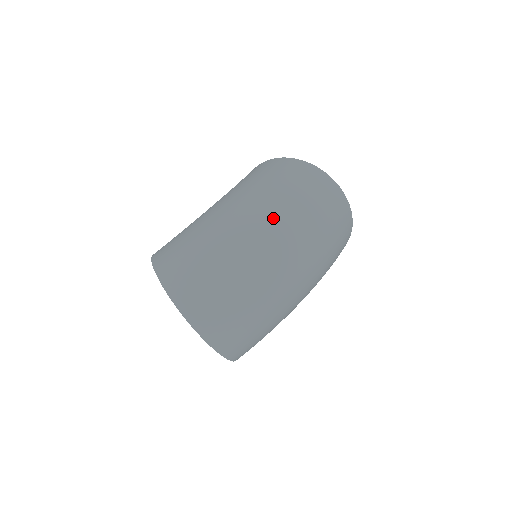
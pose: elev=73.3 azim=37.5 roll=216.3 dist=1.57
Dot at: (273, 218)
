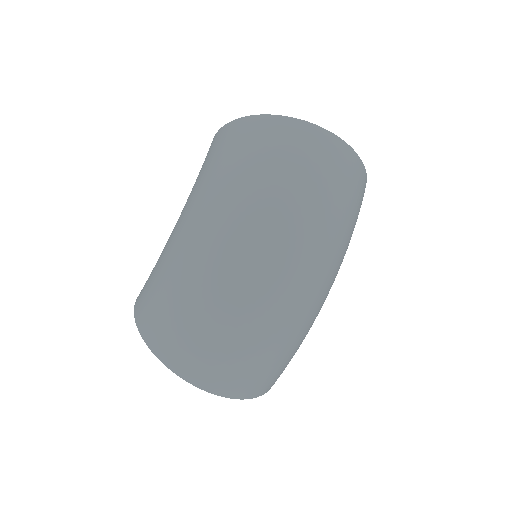
Dot at: (257, 230)
